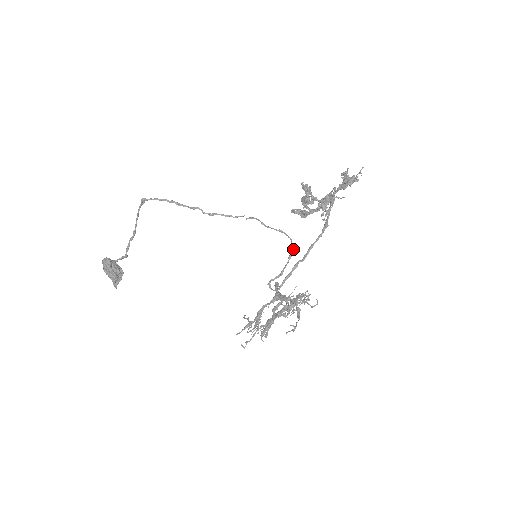
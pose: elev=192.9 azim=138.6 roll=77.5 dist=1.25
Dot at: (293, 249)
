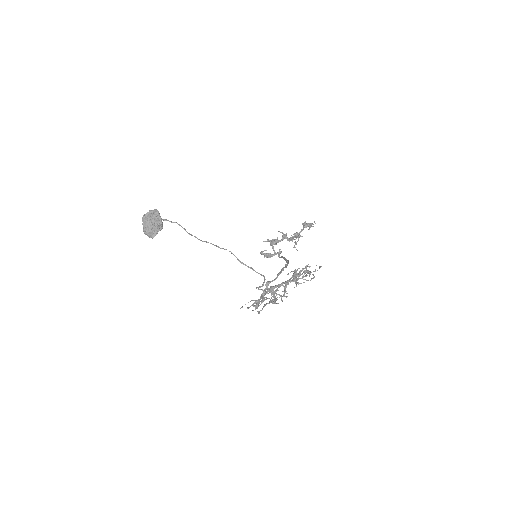
Dot at: occluded
